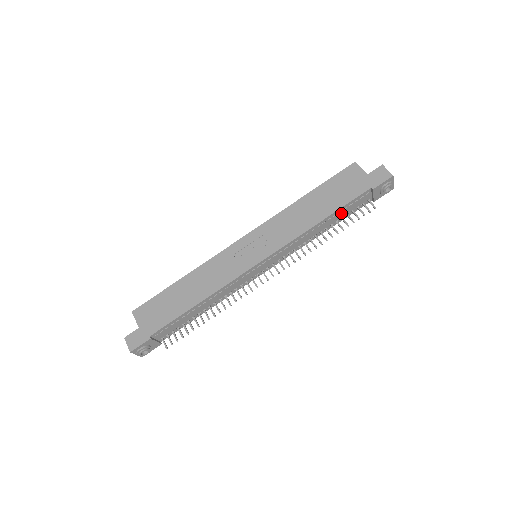
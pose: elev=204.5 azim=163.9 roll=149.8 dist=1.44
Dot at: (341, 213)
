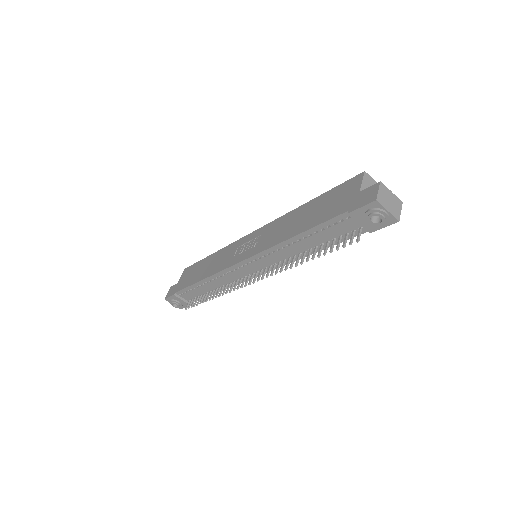
Dot at: (321, 235)
